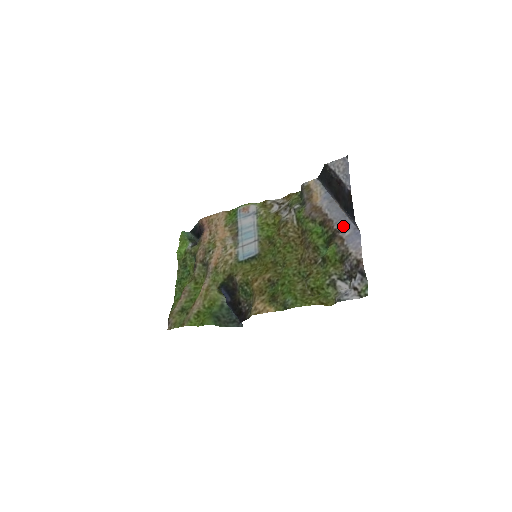
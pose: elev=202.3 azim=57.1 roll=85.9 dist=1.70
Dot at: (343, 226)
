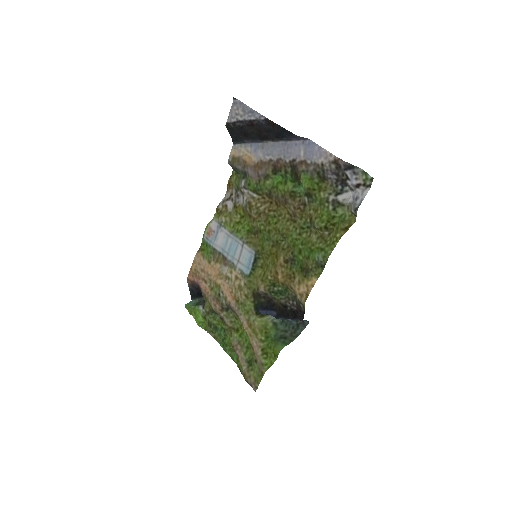
Dot at: (292, 152)
